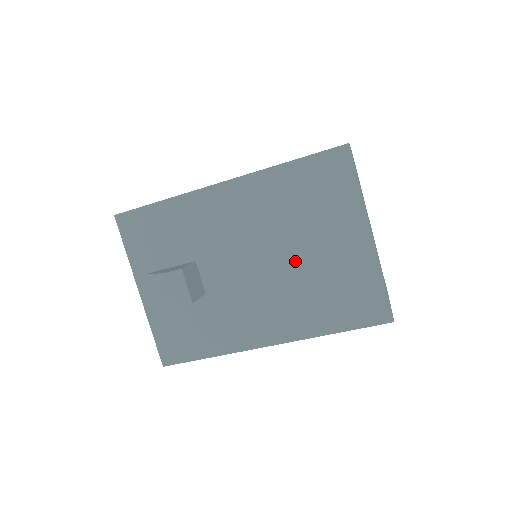
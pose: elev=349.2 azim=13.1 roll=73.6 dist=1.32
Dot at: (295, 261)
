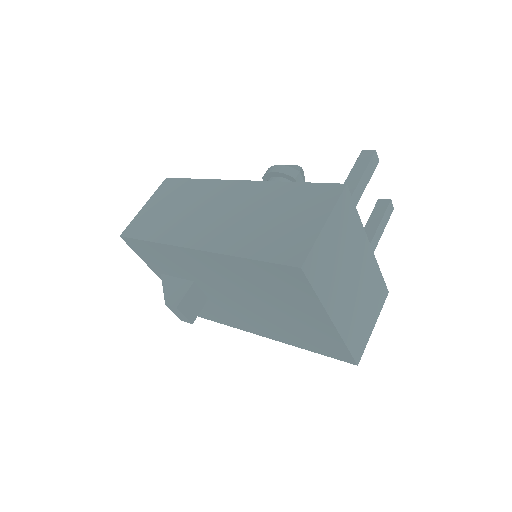
Dot at: (271, 311)
